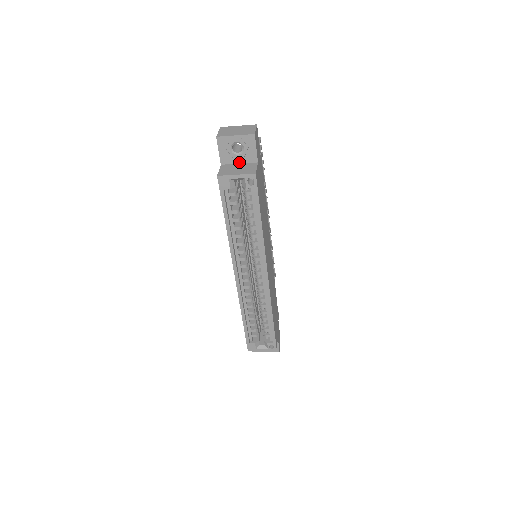
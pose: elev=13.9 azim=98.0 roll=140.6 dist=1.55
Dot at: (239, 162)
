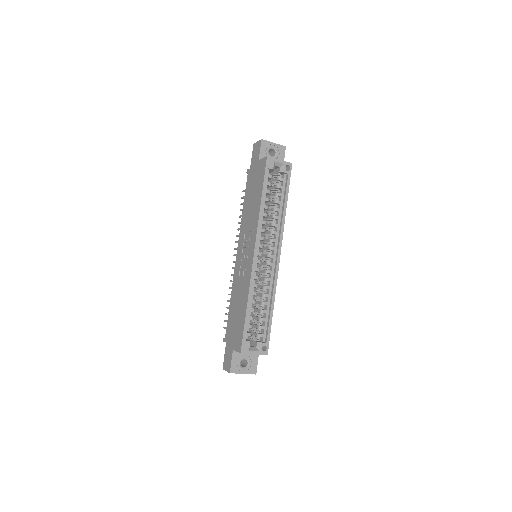
Dot at: occluded
